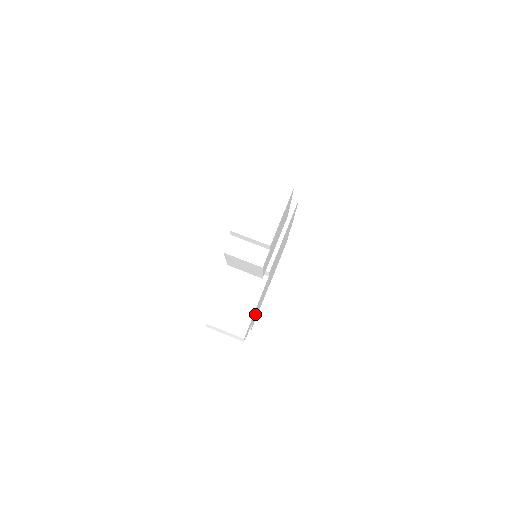
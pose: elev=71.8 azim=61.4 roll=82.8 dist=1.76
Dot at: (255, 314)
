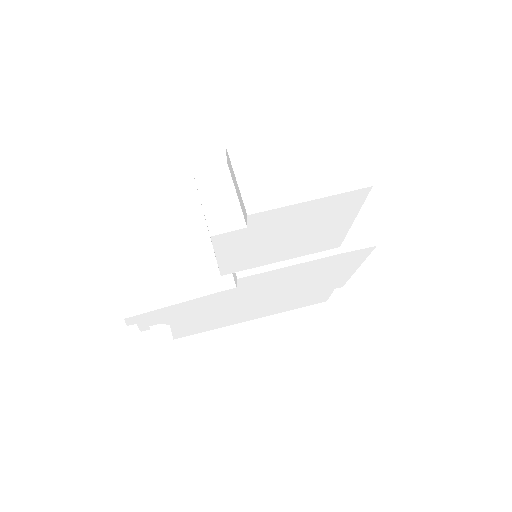
Dot at: (184, 318)
